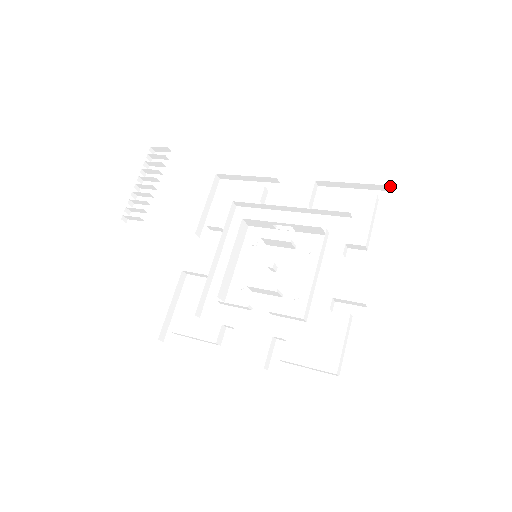
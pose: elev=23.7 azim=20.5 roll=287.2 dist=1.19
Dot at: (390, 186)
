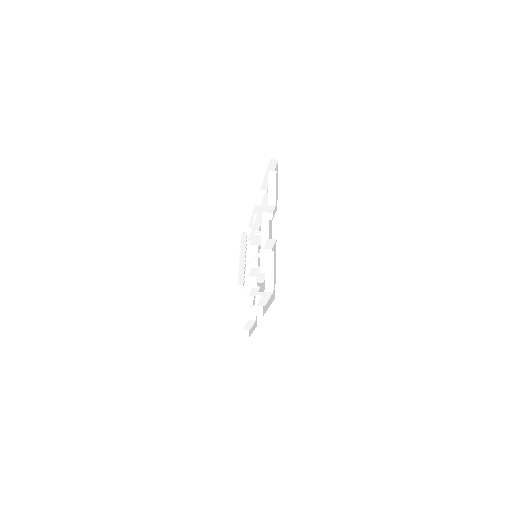
Dot at: (271, 159)
